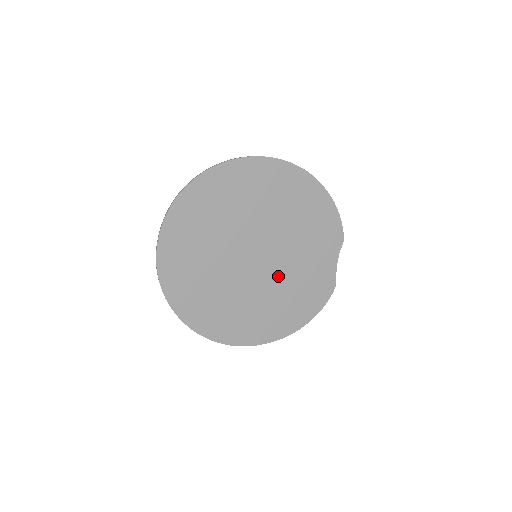
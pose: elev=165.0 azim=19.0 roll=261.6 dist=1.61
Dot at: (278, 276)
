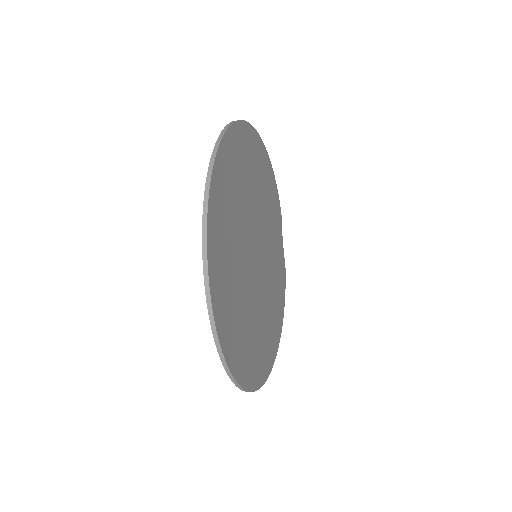
Dot at: (267, 274)
